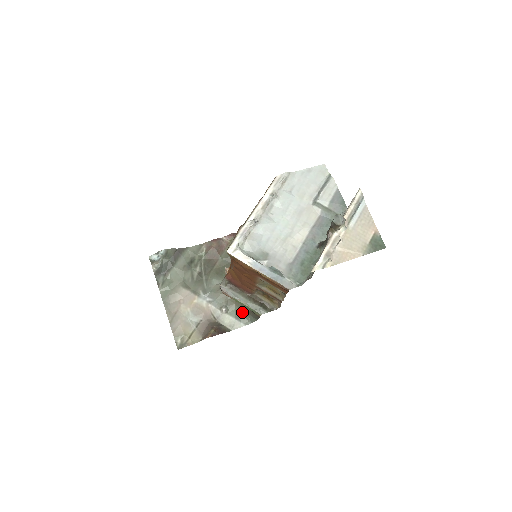
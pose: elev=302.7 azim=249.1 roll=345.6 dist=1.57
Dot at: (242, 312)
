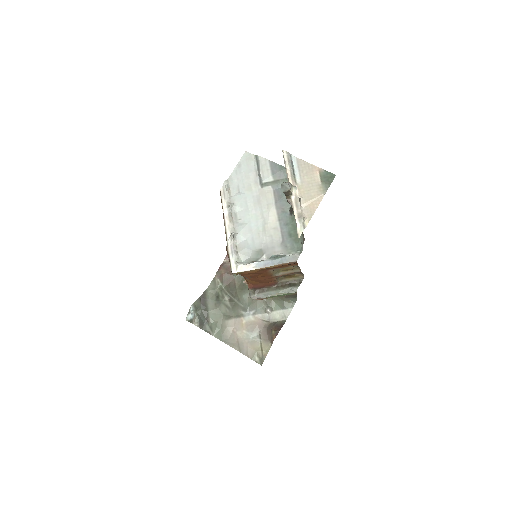
Dot at: (282, 301)
